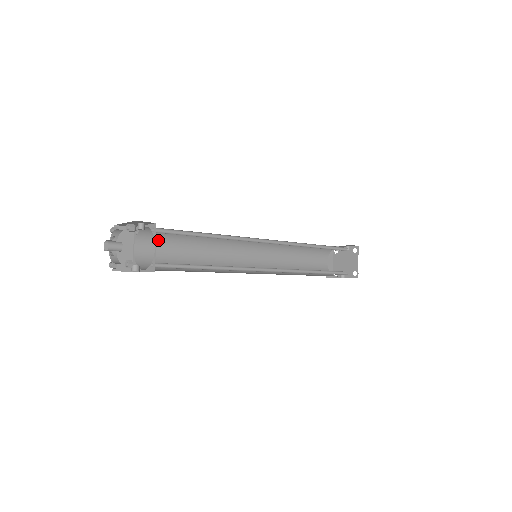
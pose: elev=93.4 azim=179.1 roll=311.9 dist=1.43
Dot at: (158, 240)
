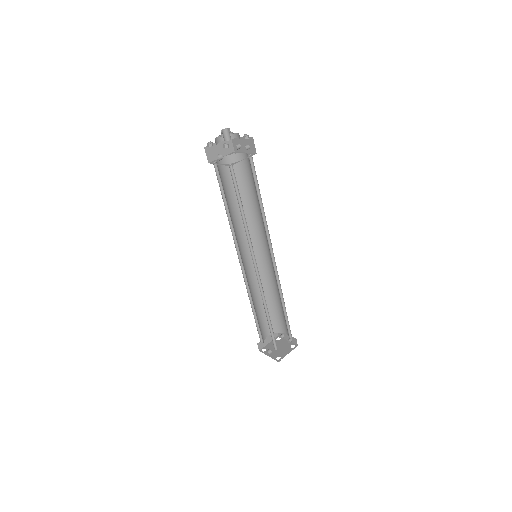
Dot at: occluded
